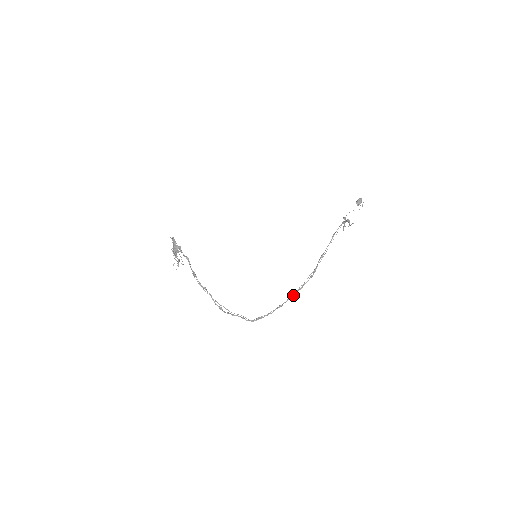
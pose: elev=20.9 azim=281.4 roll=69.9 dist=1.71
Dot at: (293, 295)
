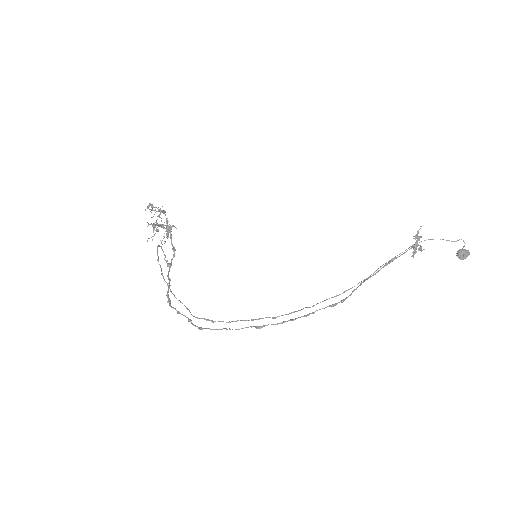
Dot at: (288, 320)
